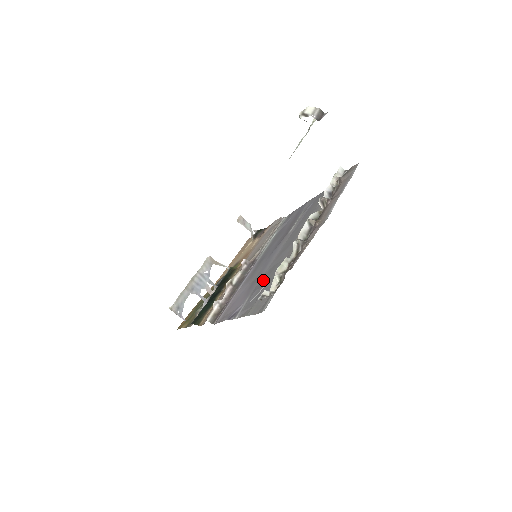
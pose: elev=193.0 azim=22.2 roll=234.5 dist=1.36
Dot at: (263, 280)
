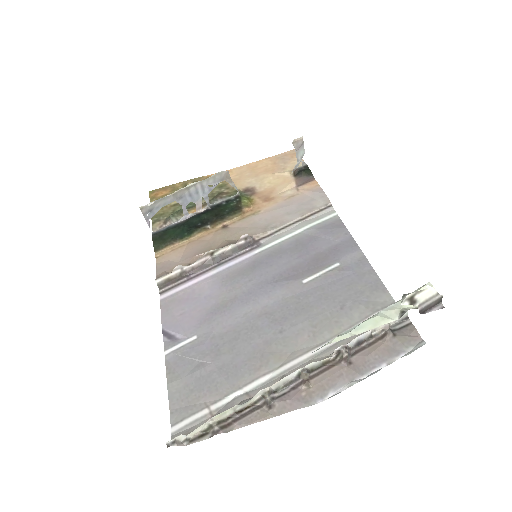
Dot at: (221, 338)
